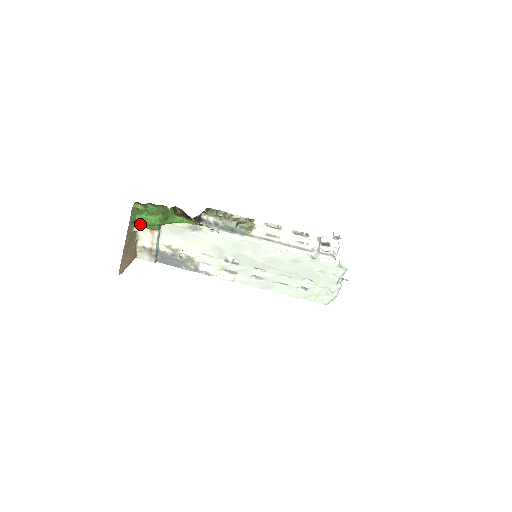
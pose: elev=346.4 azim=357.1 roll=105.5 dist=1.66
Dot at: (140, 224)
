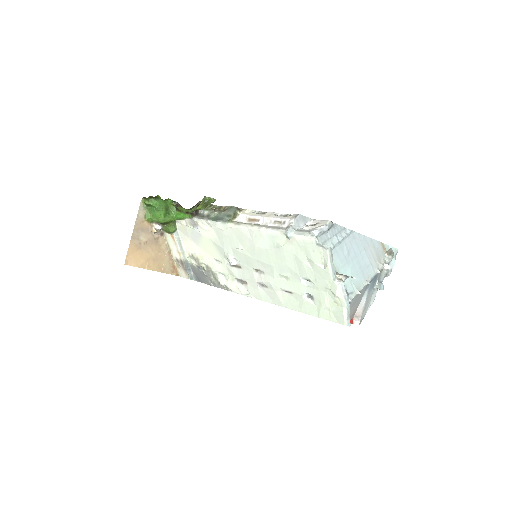
Dot at: (162, 228)
